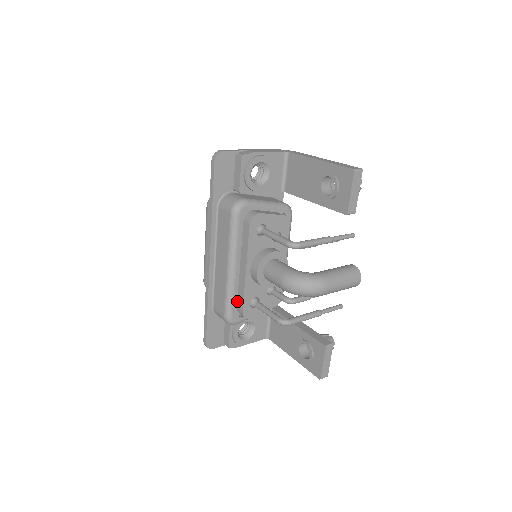
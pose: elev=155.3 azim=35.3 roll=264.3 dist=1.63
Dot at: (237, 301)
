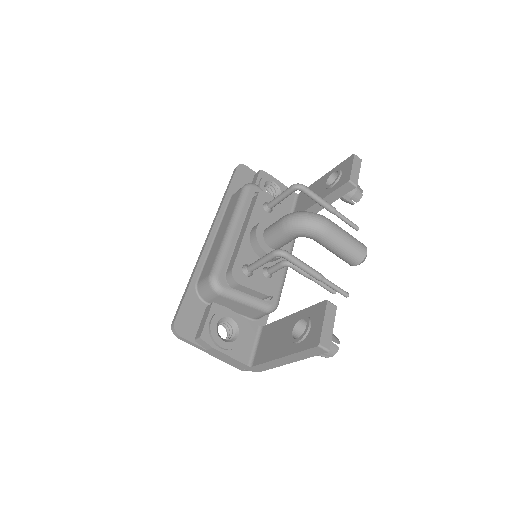
Dot at: (228, 266)
